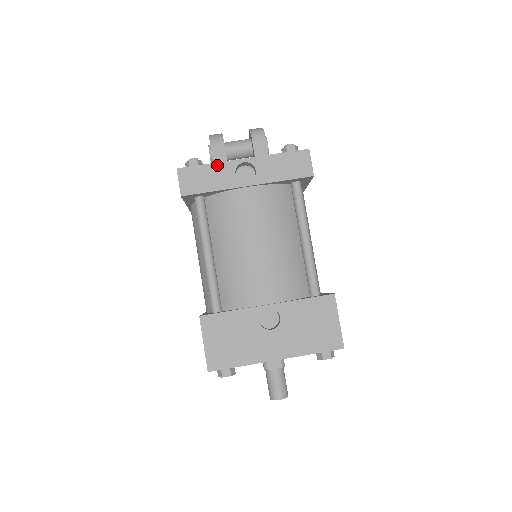
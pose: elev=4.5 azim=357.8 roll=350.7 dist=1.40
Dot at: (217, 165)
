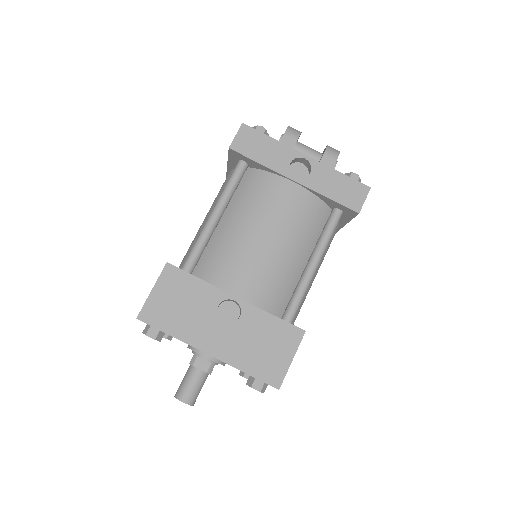
Dot at: (280, 144)
